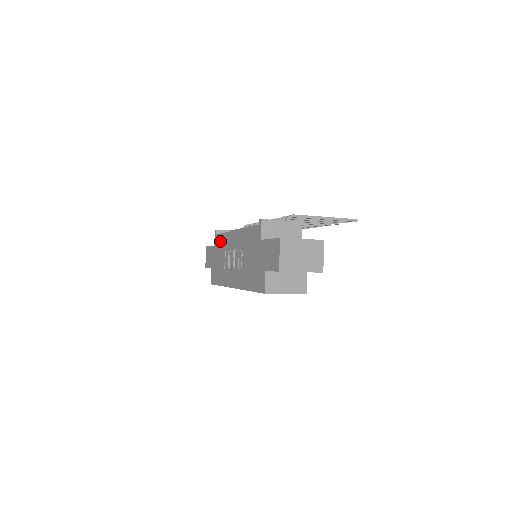
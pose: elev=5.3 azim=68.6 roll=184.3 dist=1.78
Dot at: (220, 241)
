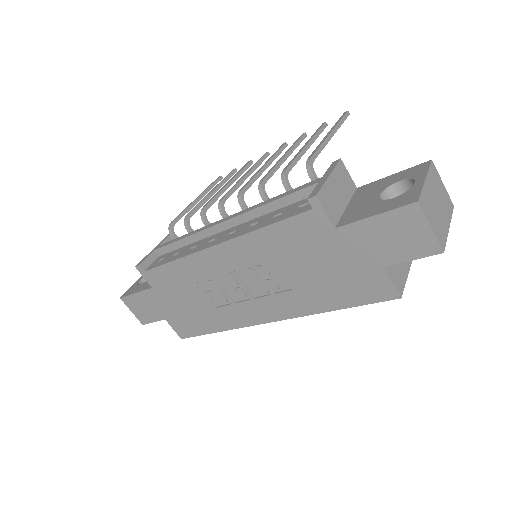
Dot at: (168, 276)
